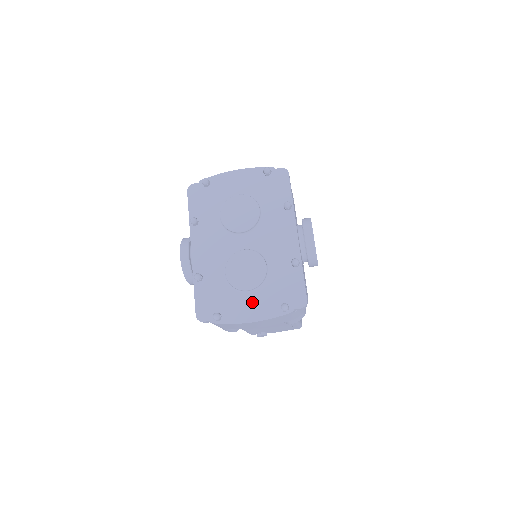
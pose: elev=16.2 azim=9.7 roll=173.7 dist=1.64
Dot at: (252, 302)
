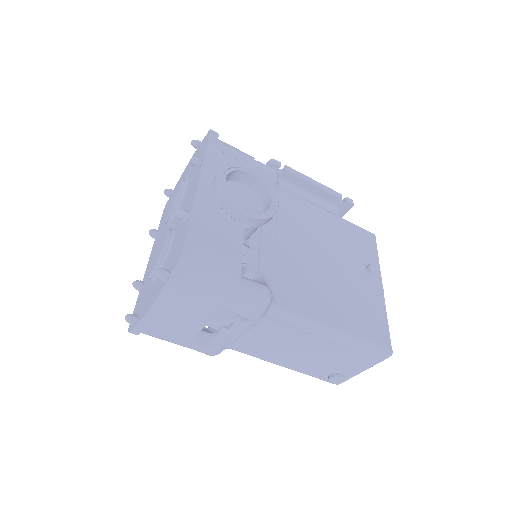
Dot at: (154, 287)
